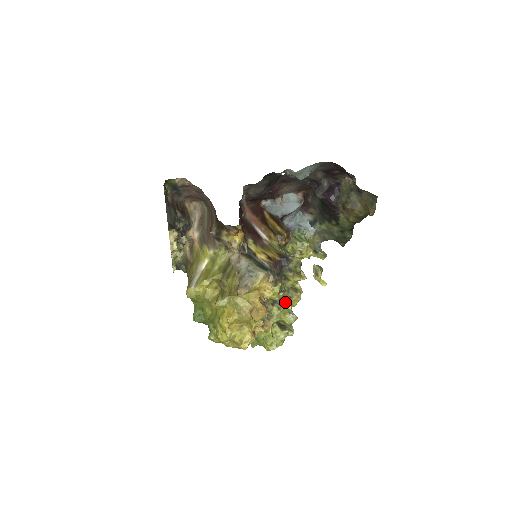
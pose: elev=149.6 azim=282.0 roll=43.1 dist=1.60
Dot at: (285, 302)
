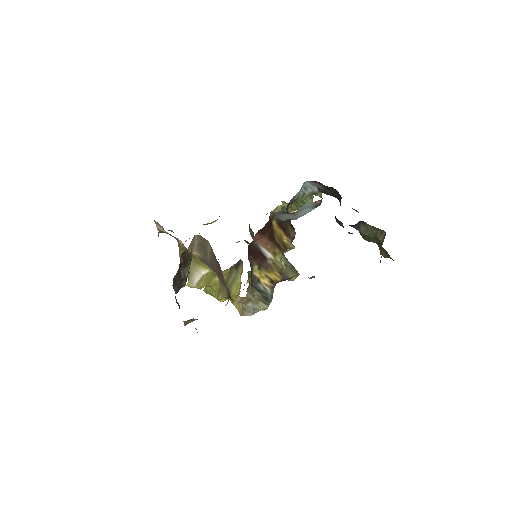
Dot at: occluded
